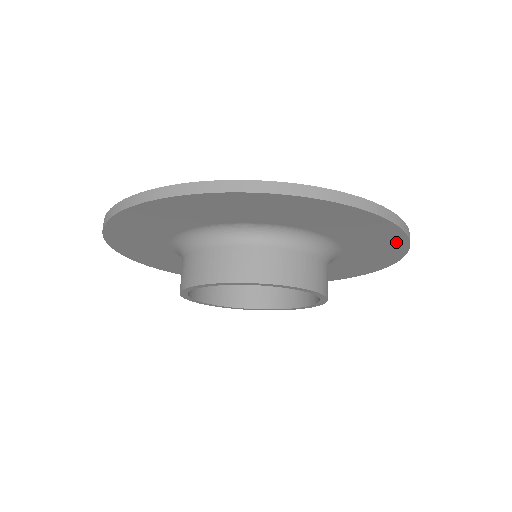
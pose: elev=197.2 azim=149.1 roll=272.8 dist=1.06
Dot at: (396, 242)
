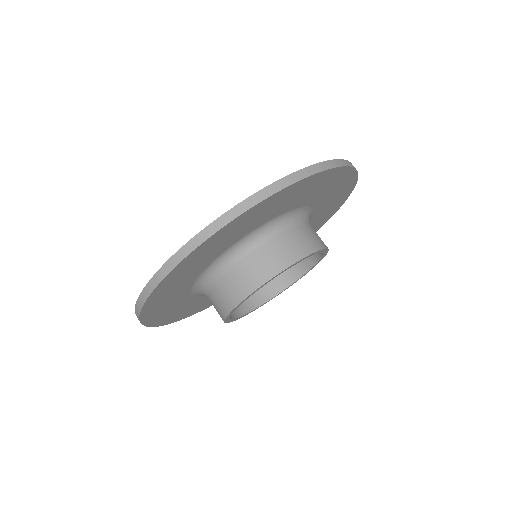
Dot at: (348, 189)
